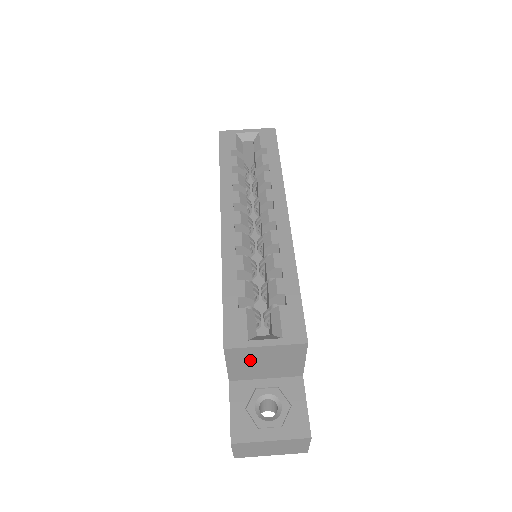
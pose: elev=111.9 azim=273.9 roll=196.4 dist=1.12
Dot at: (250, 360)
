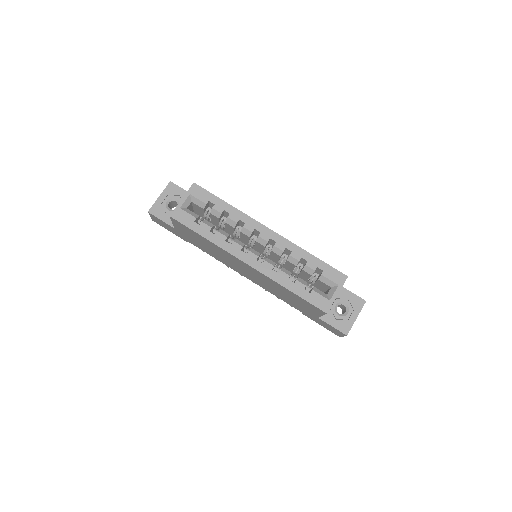
Dot at: occluded
